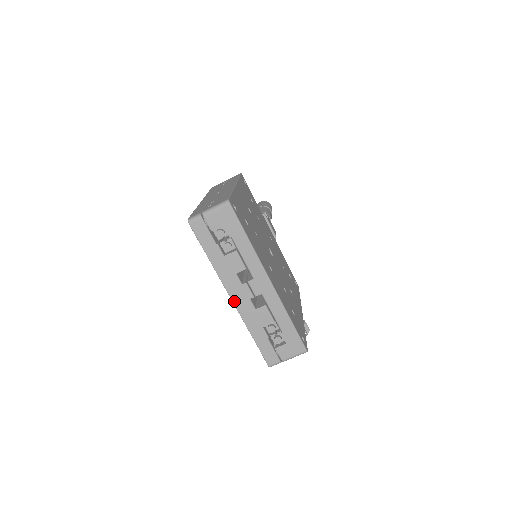
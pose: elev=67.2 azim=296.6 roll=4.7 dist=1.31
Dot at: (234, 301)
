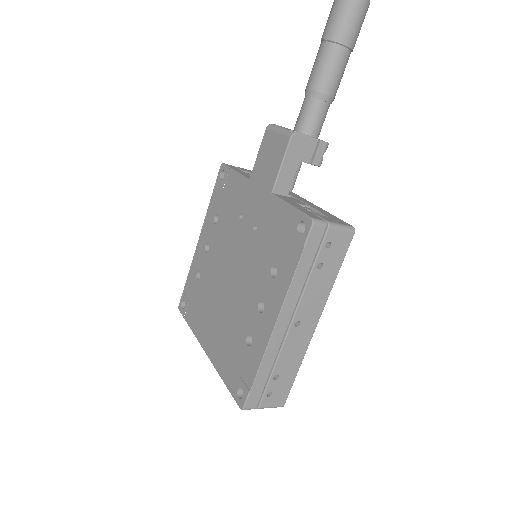
Dot at: (205, 350)
